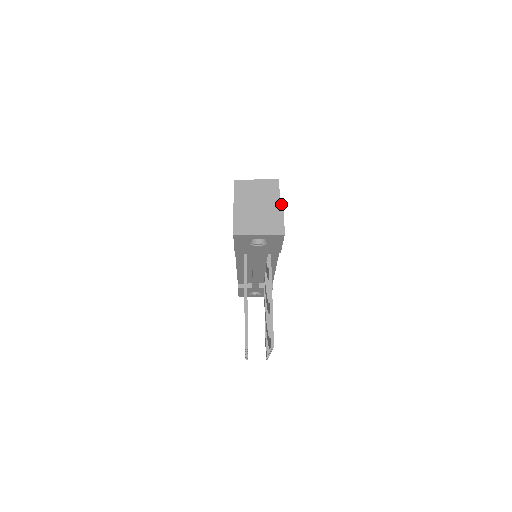
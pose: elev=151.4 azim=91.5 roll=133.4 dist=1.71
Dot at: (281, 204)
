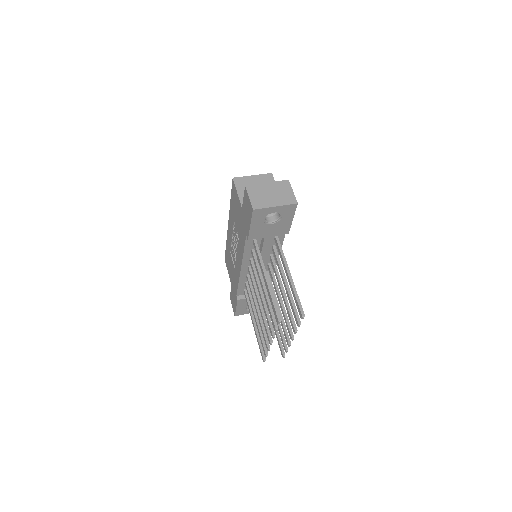
Dot at: (287, 181)
